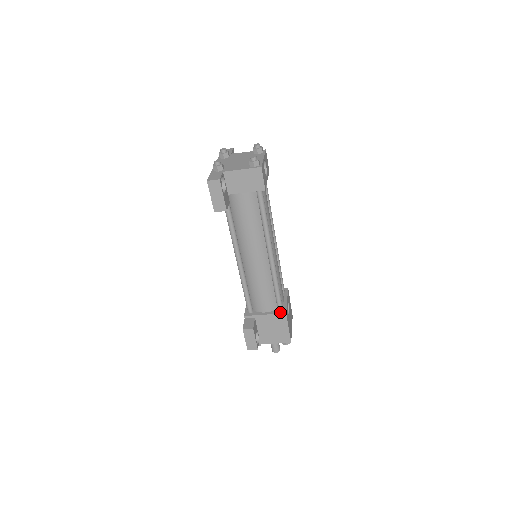
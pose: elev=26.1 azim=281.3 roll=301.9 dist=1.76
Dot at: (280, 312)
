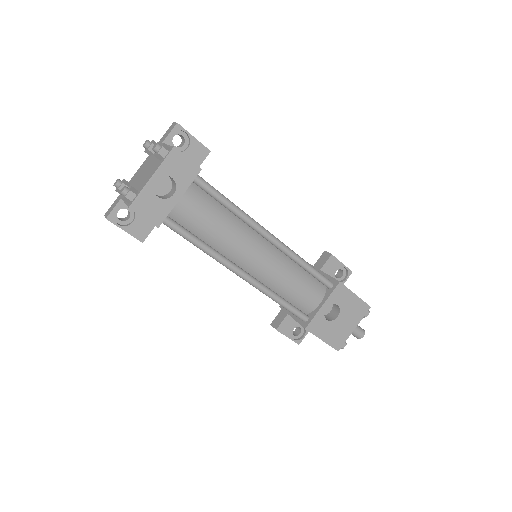
Dot at: (302, 323)
